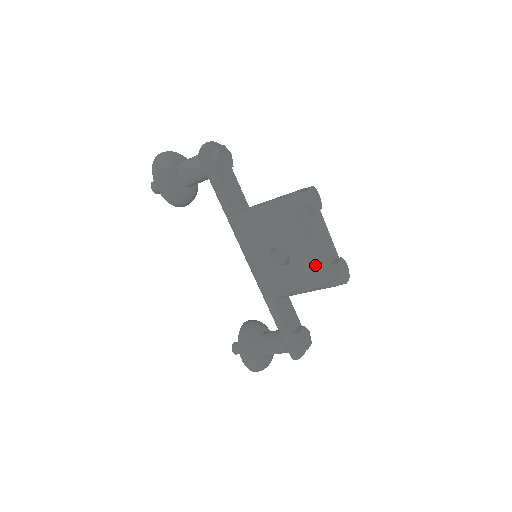
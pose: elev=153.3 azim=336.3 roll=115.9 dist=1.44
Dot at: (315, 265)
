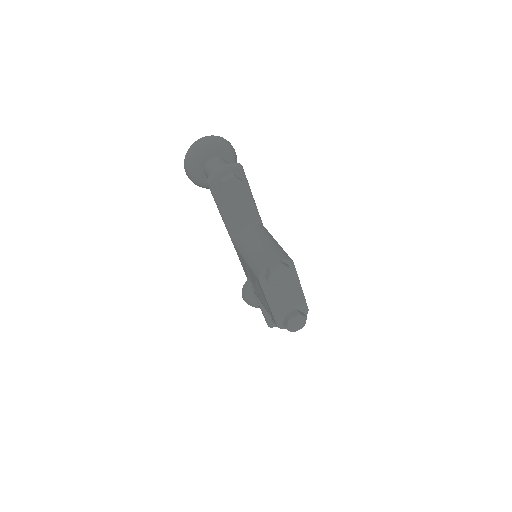
Dot at: (269, 311)
